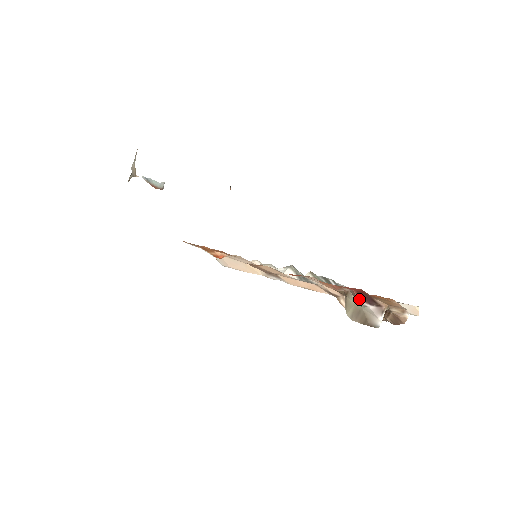
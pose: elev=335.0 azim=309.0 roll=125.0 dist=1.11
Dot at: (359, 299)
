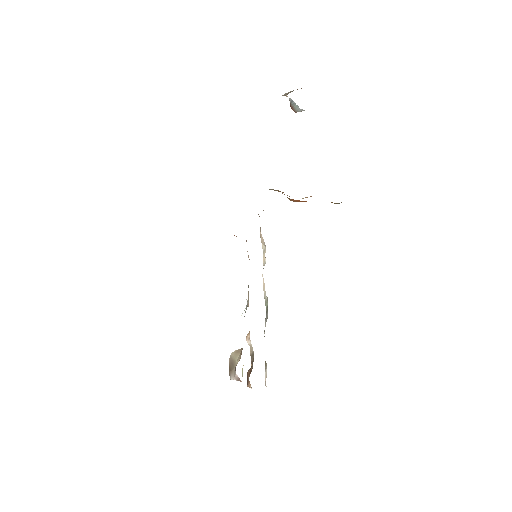
Dot at: (235, 369)
